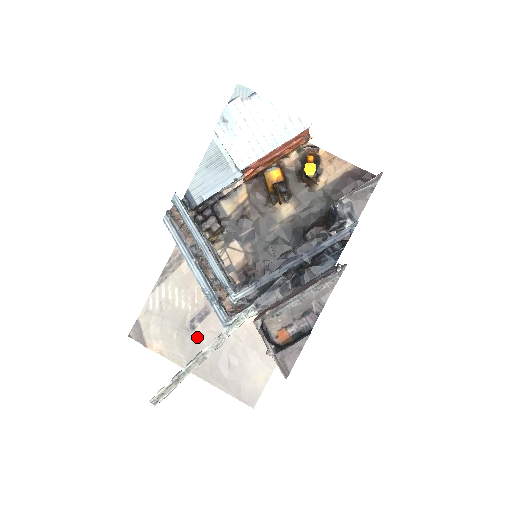
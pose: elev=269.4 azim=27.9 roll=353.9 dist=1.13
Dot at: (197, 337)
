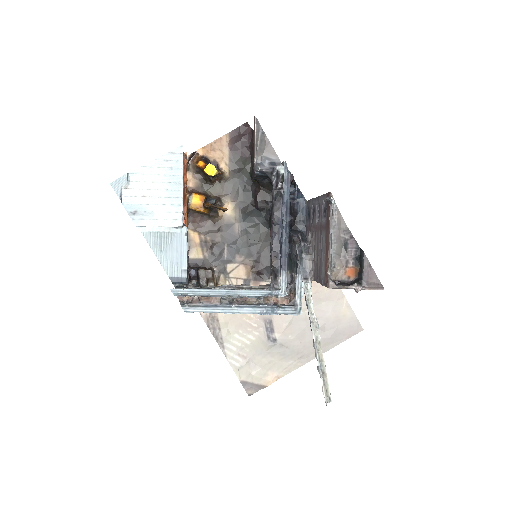
Dot at: (284, 341)
